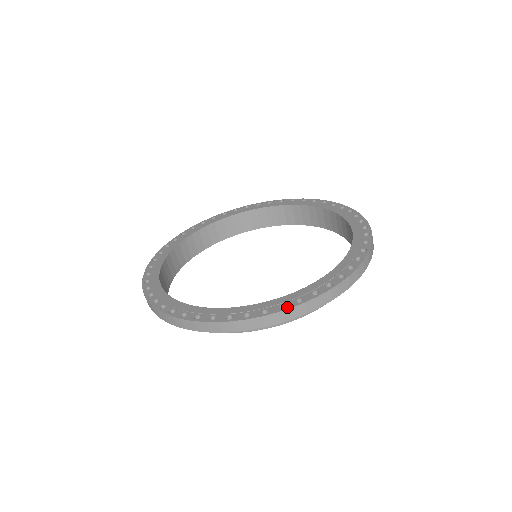
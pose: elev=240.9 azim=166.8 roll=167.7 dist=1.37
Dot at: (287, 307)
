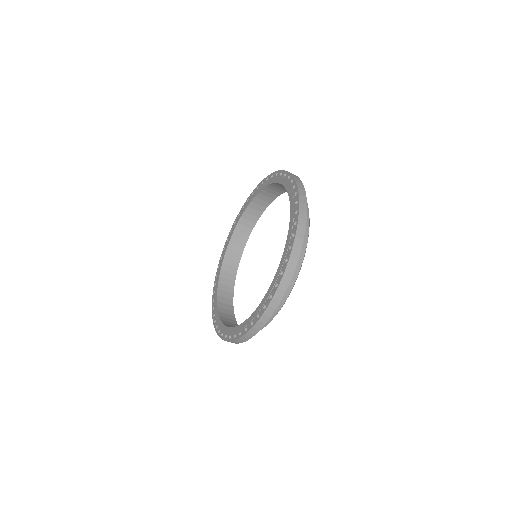
Dot at: (266, 307)
